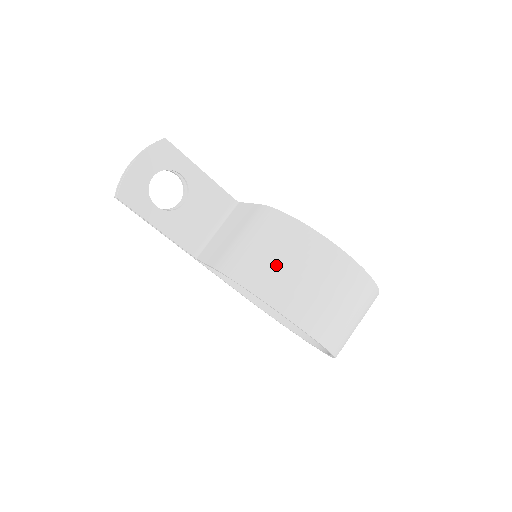
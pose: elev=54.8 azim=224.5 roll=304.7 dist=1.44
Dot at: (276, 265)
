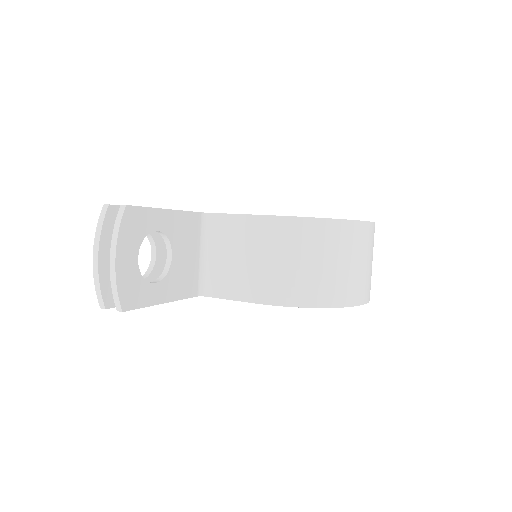
Dot at: (330, 271)
